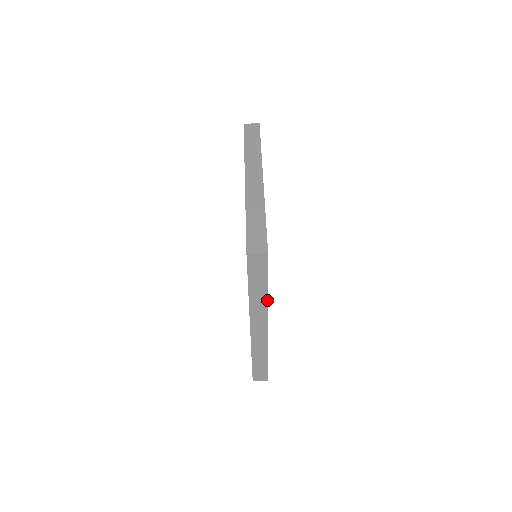
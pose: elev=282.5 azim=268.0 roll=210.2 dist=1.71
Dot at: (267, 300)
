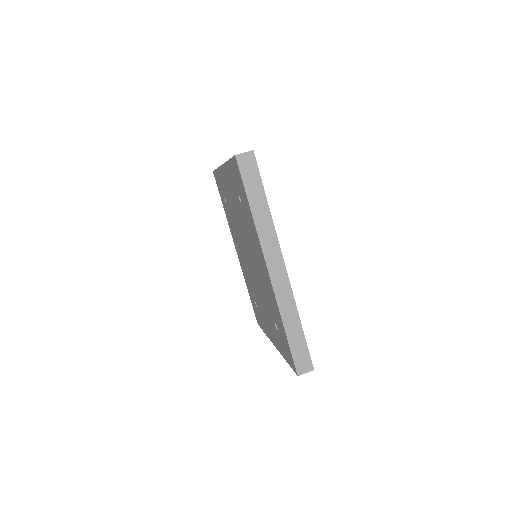
Dot at: (271, 218)
